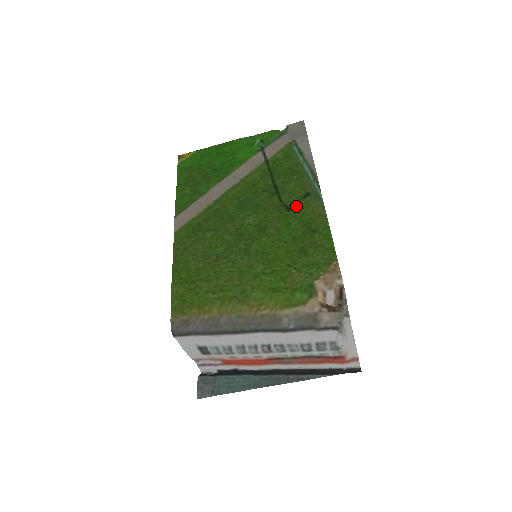
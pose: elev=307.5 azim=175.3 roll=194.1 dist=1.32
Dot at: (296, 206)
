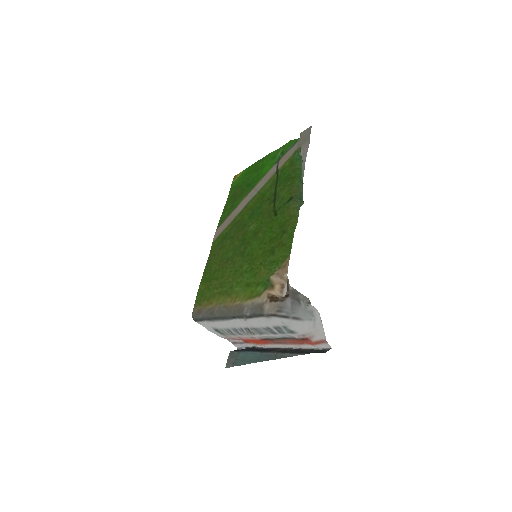
Dot at: (281, 211)
